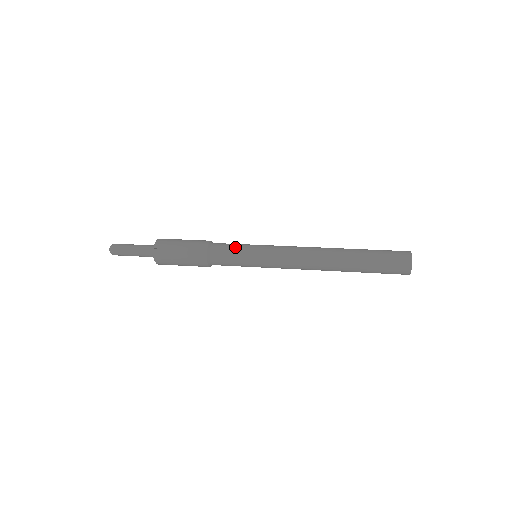
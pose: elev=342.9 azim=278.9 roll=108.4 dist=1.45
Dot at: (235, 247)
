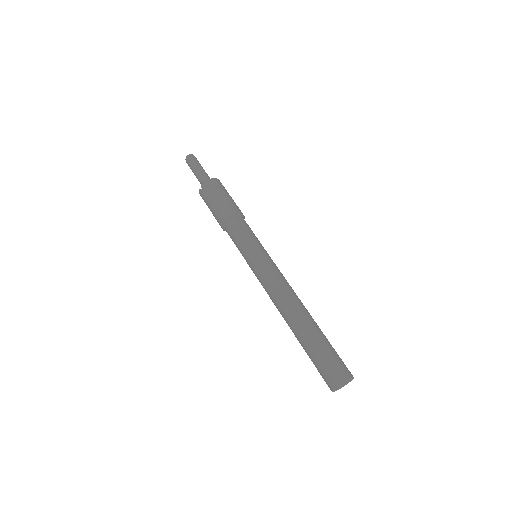
Dot at: (242, 237)
